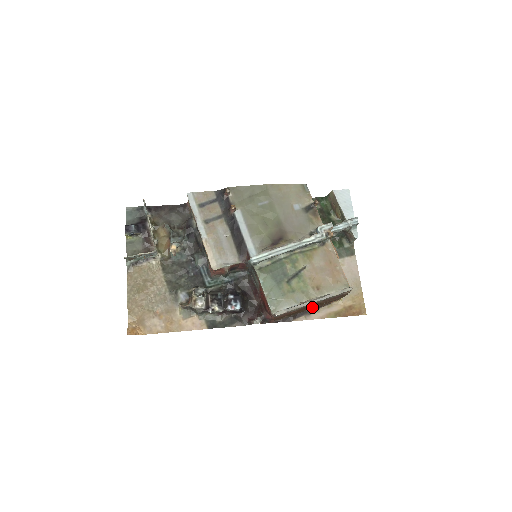
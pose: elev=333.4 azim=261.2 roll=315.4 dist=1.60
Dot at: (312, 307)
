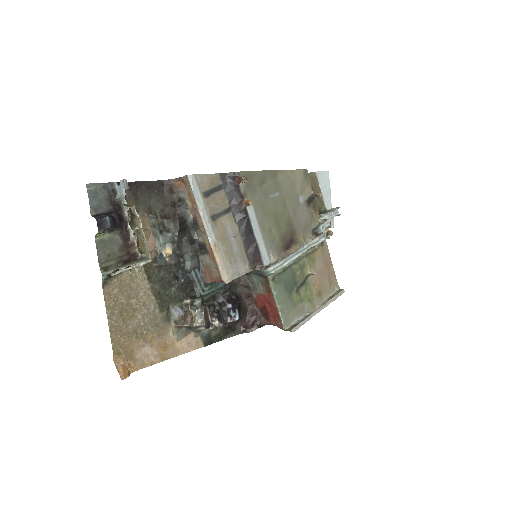
Dot at: occluded
